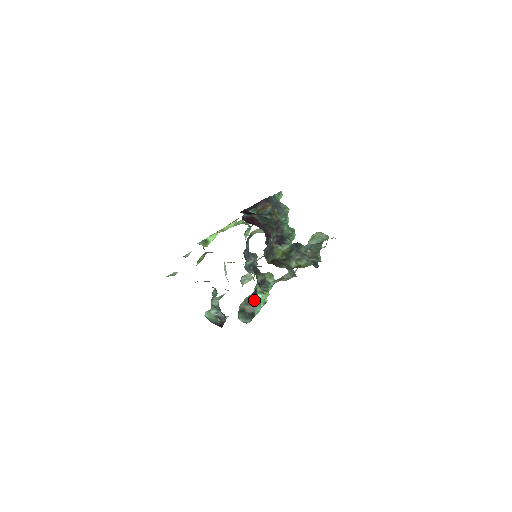
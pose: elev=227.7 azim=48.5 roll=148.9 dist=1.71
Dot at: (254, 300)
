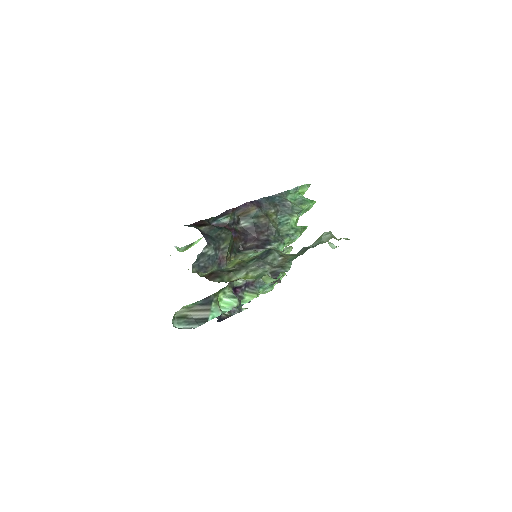
Dot at: (207, 306)
